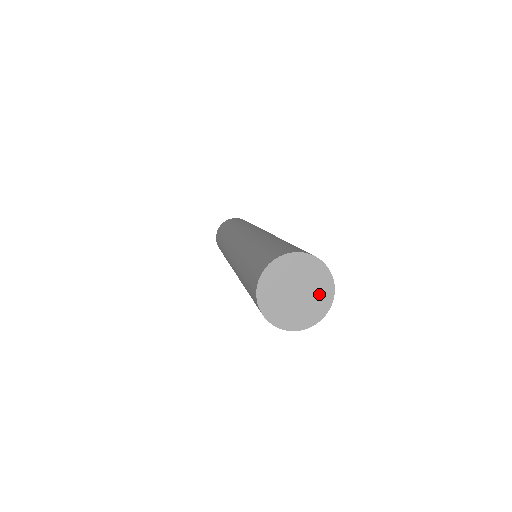
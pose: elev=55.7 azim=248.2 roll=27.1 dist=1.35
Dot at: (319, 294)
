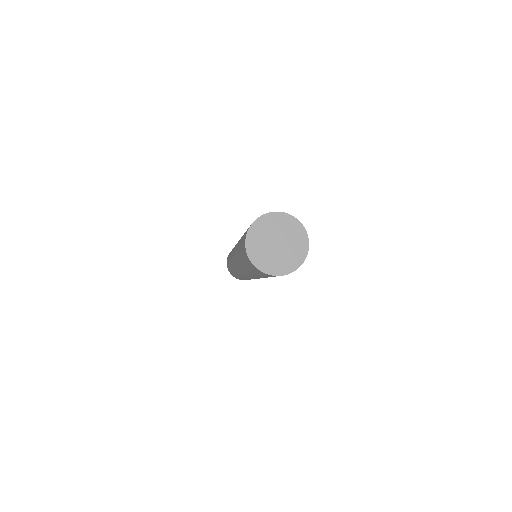
Dot at: (292, 232)
